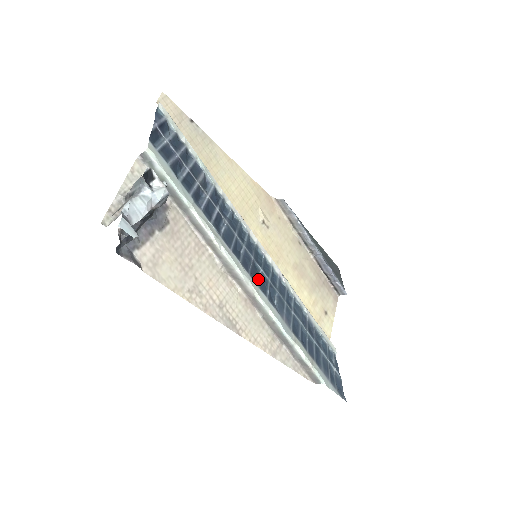
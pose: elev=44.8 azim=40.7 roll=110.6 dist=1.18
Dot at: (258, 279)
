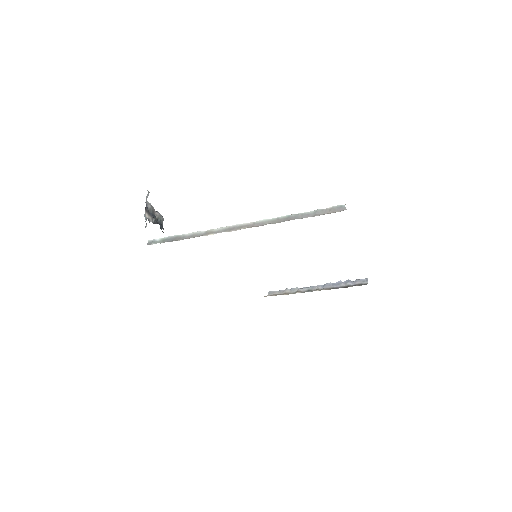
Dot at: occluded
